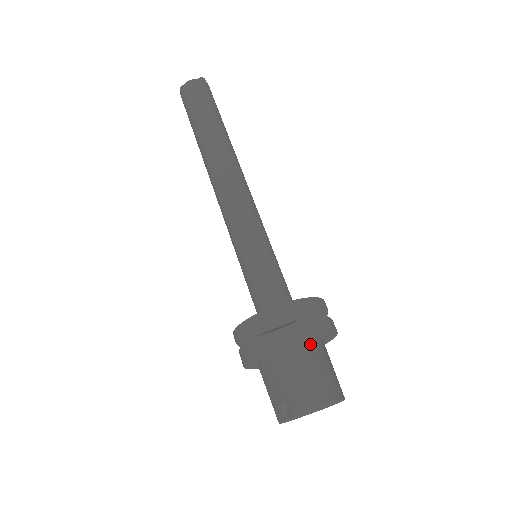
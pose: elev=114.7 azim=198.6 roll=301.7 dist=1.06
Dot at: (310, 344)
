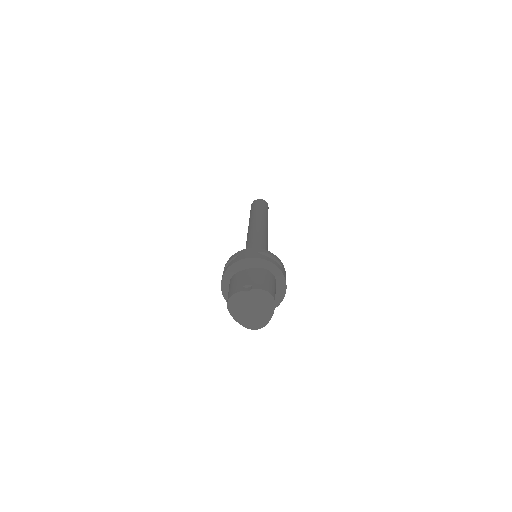
Dot at: (276, 282)
